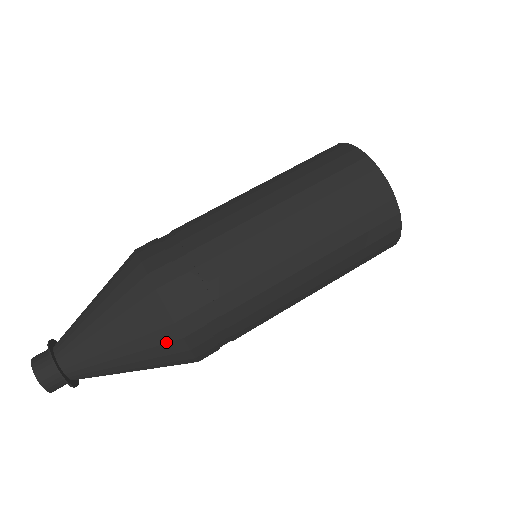
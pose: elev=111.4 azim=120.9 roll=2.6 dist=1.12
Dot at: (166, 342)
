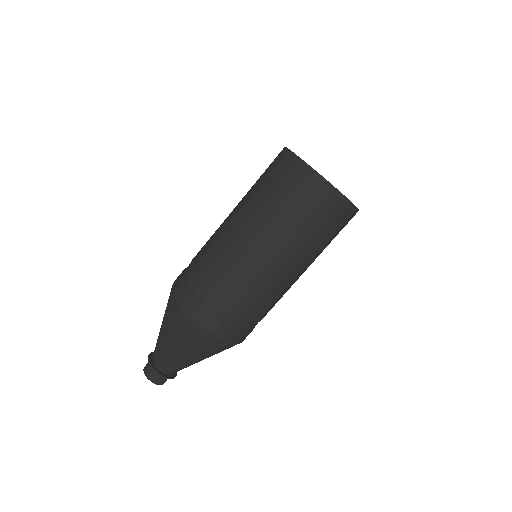
Dot at: (212, 344)
